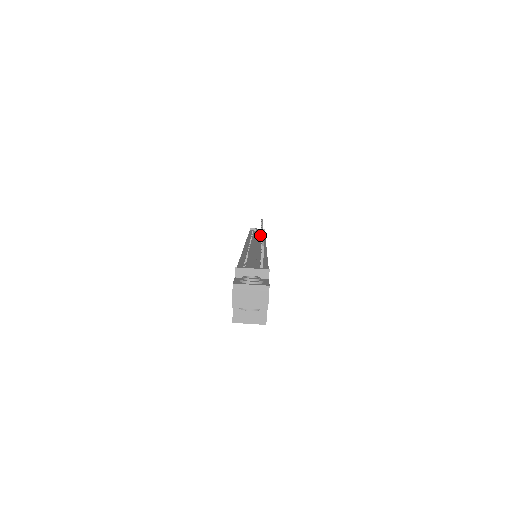
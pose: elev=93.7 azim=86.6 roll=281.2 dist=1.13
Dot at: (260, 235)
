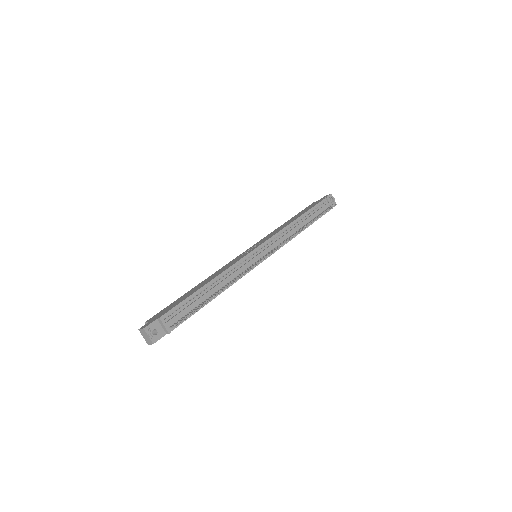
Dot at: (303, 226)
